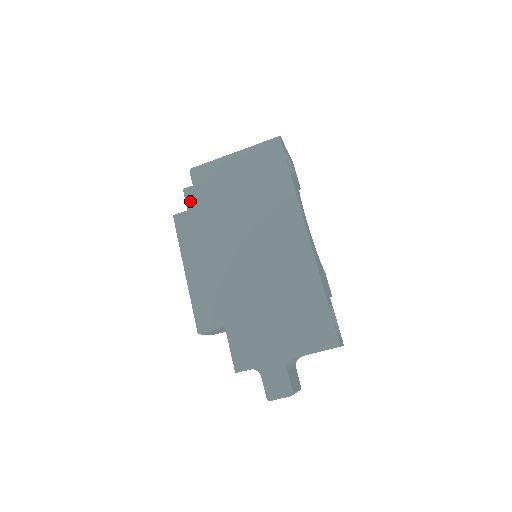
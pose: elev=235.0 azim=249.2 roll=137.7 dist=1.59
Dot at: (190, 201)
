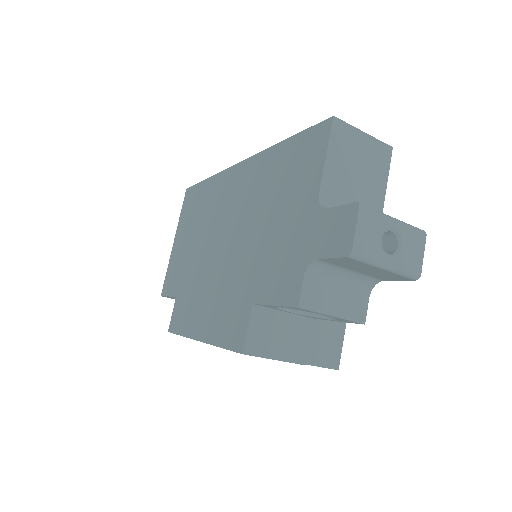
Dot at: occluded
